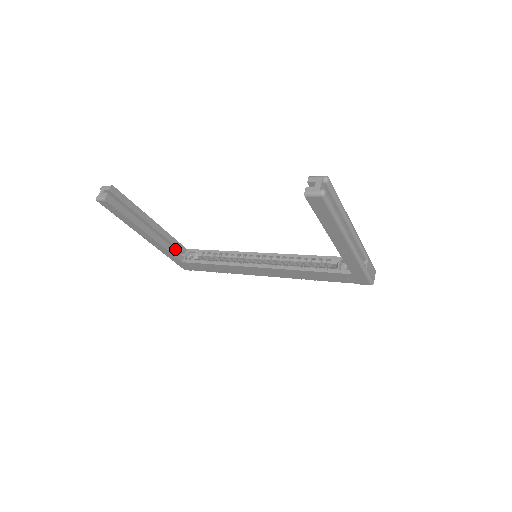
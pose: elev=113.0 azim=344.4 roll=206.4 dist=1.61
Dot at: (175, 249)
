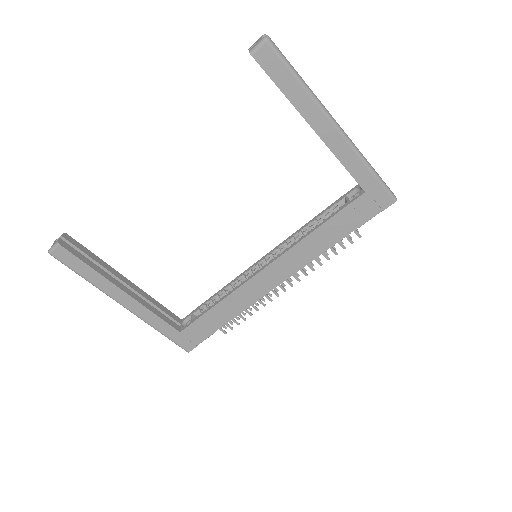
Dot at: occluded
